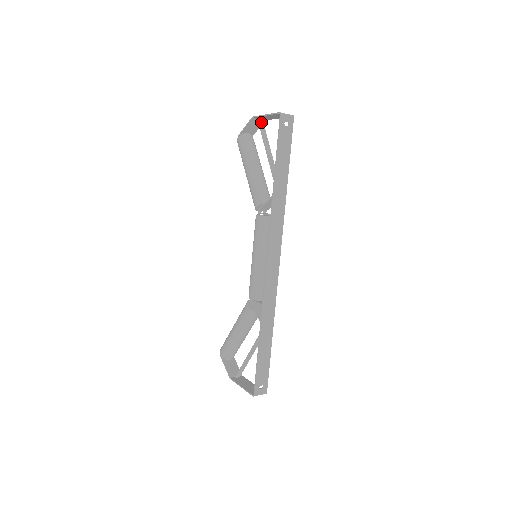
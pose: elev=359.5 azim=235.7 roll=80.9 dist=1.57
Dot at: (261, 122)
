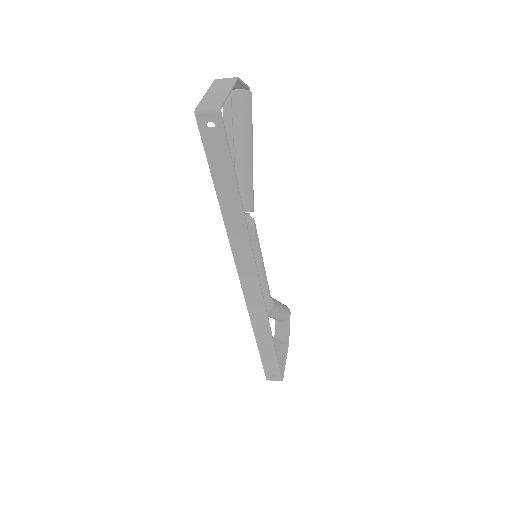
Dot at: occluded
